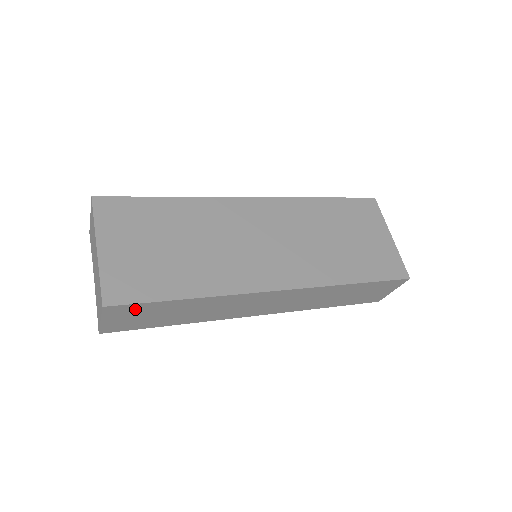
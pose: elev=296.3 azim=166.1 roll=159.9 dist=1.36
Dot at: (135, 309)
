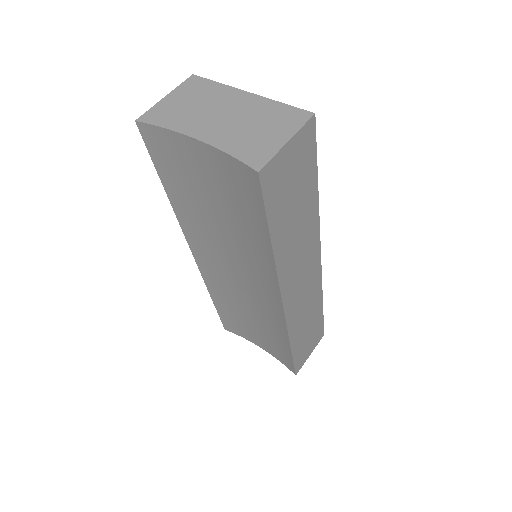
Dot at: (307, 156)
